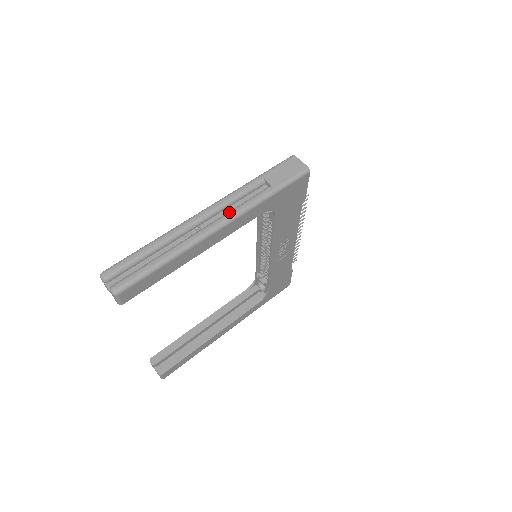
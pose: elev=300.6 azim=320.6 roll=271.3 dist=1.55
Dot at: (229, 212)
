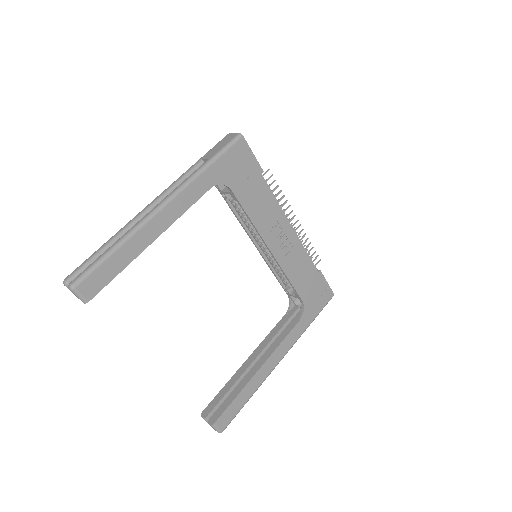
Dot at: occluded
